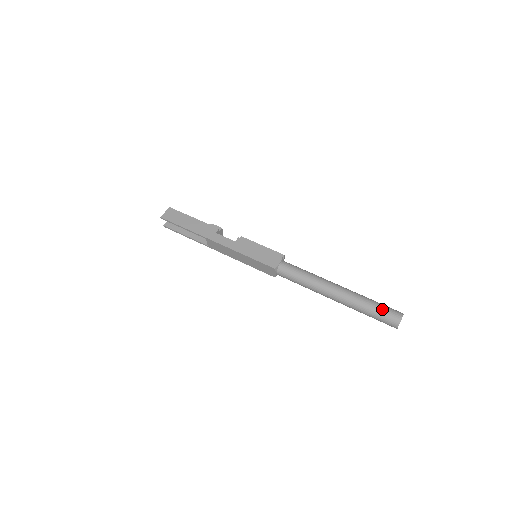
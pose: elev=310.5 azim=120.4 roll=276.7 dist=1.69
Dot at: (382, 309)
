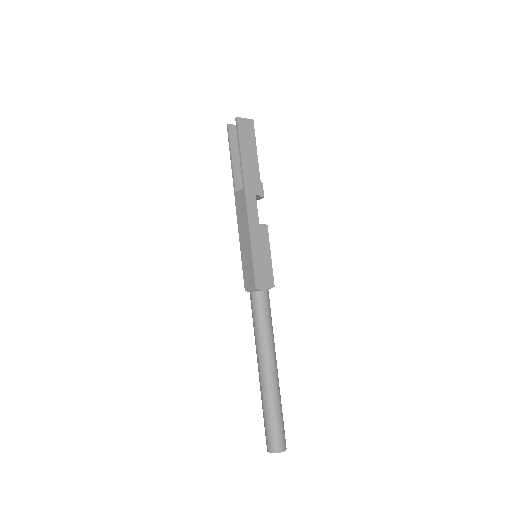
Dot at: (279, 427)
